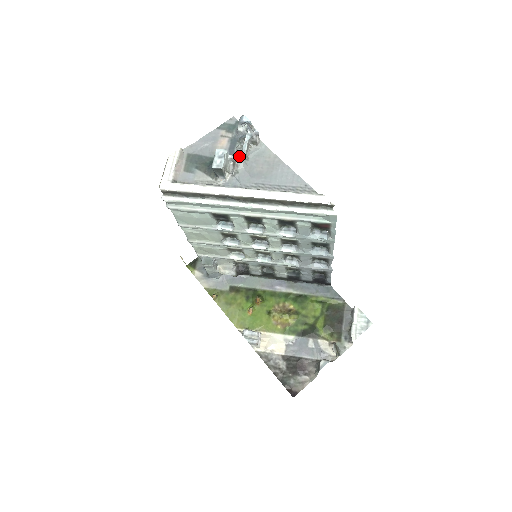
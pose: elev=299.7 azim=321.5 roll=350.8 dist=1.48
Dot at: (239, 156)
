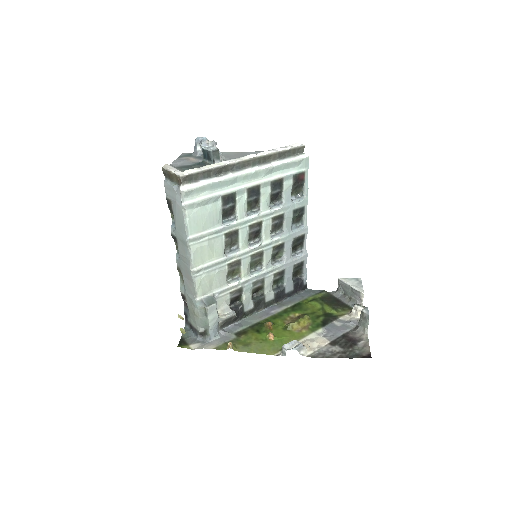
Dot at: occluded
